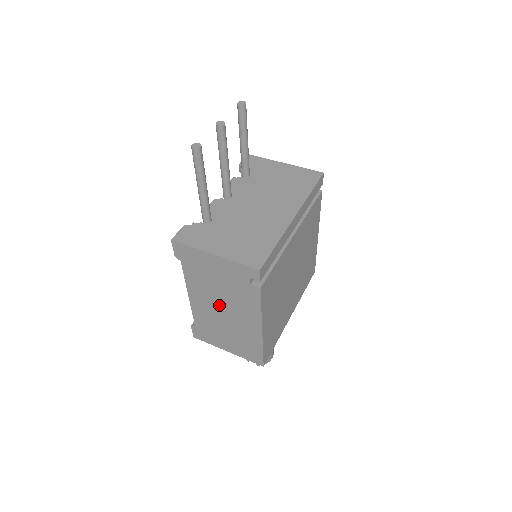
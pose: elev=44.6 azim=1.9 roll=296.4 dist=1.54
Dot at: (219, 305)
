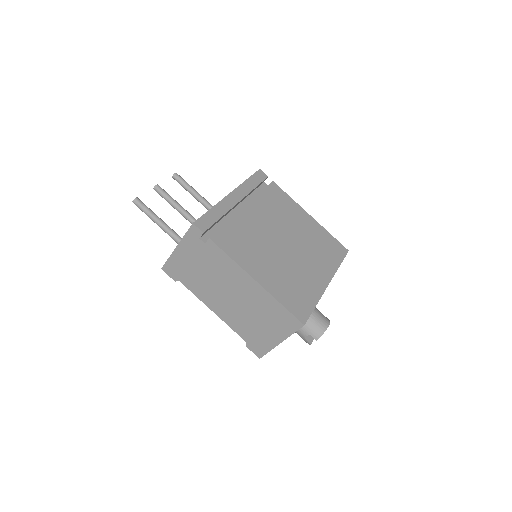
Dot at: (224, 293)
